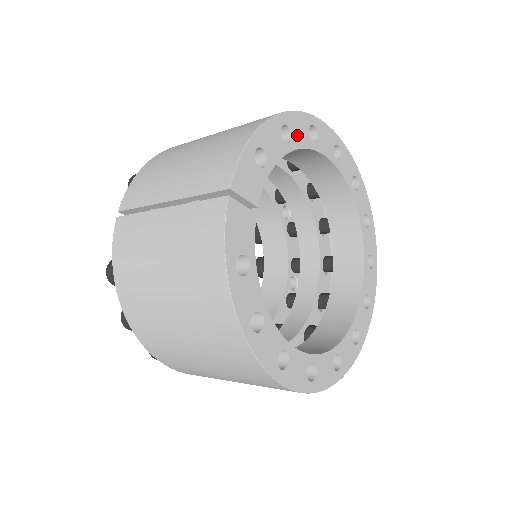
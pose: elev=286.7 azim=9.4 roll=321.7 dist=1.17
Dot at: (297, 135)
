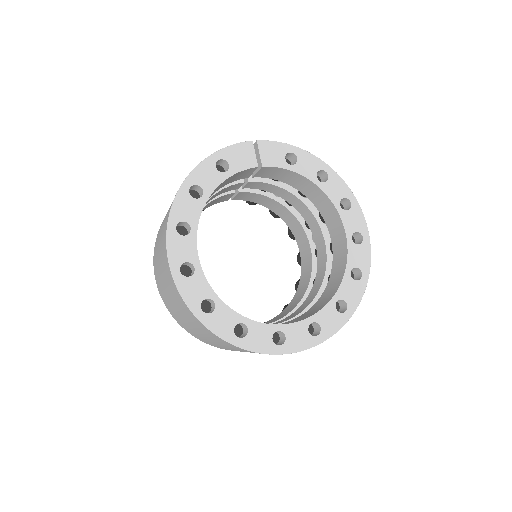
Dot at: (331, 187)
